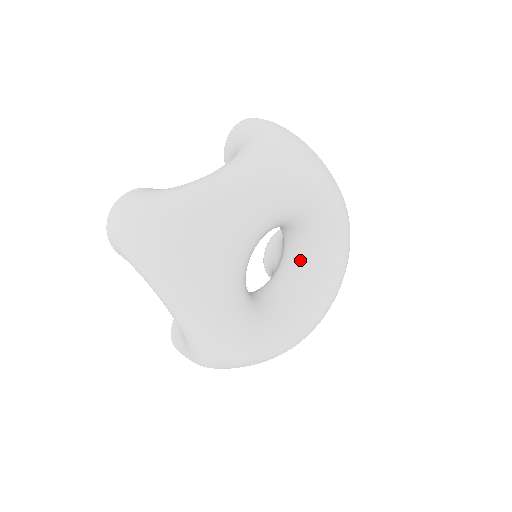
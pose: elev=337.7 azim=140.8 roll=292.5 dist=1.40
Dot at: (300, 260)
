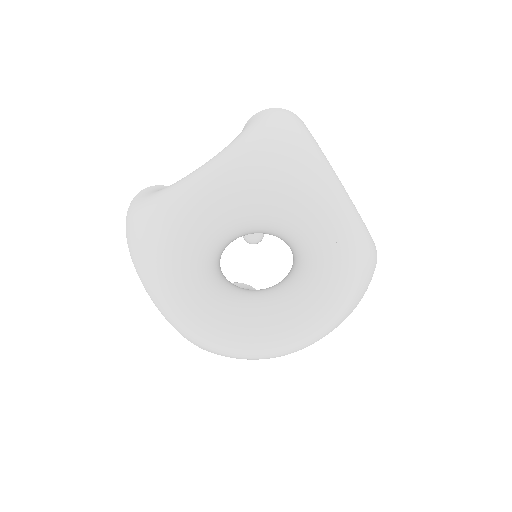
Dot at: (296, 267)
